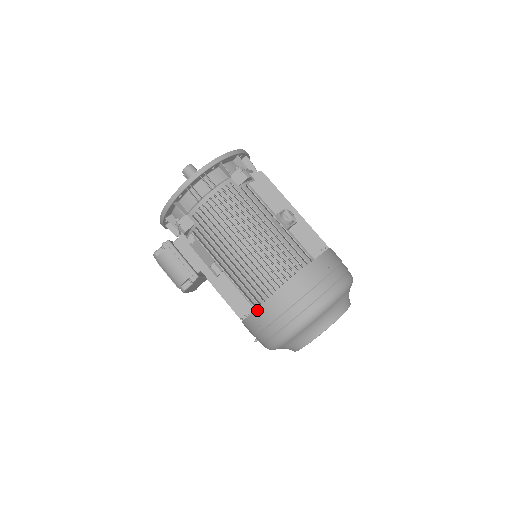
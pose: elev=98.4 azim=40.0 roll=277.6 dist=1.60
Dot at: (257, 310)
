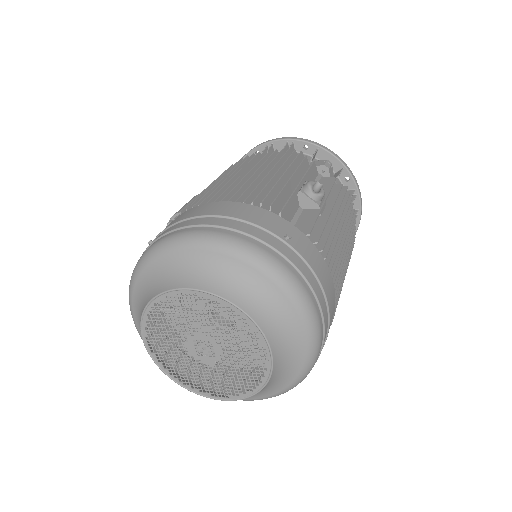
Dot at: occluded
